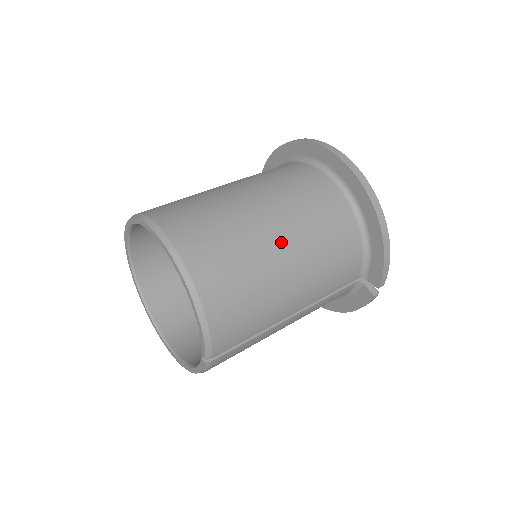
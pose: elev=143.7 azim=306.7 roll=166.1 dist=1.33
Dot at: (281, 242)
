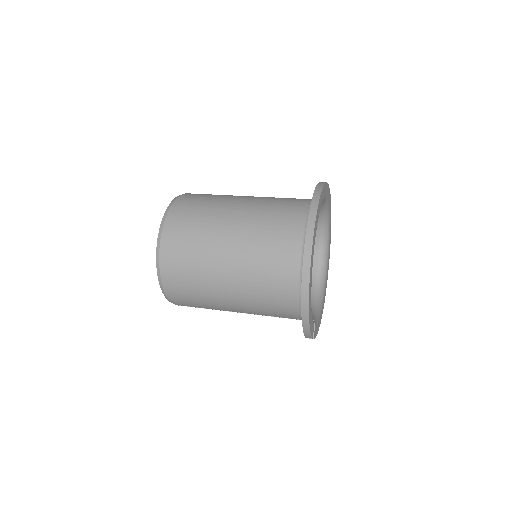
Dot at: (226, 276)
